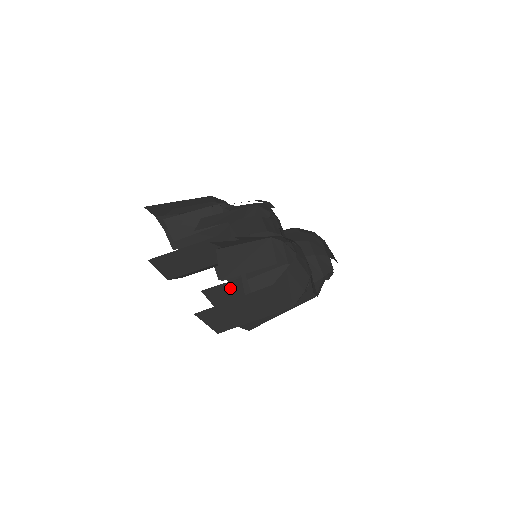
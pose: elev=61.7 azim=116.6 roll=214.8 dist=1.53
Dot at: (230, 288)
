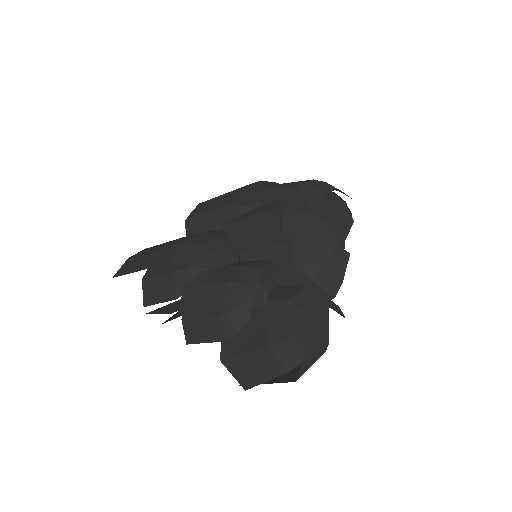
Dot at: occluded
